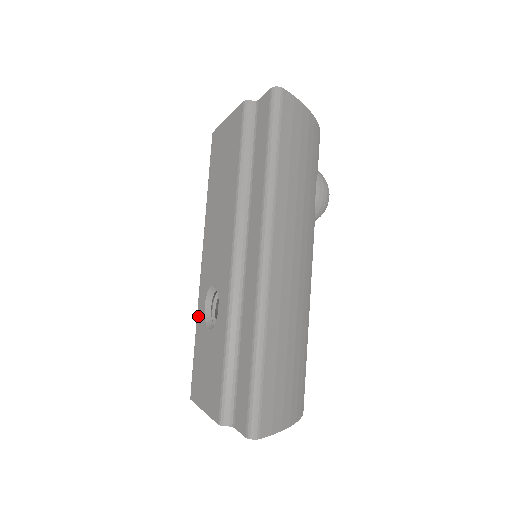
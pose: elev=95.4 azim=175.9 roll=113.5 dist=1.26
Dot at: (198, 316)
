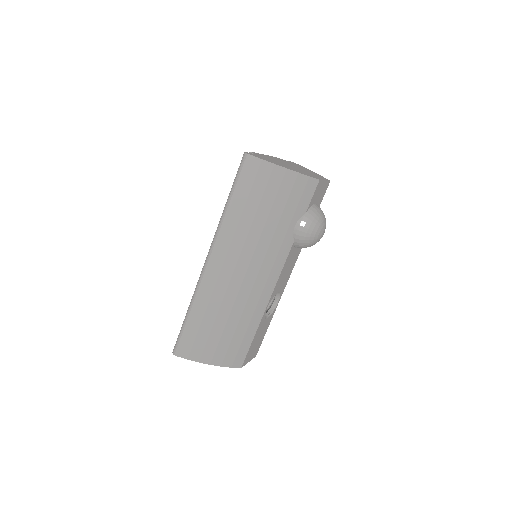
Dot at: occluded
